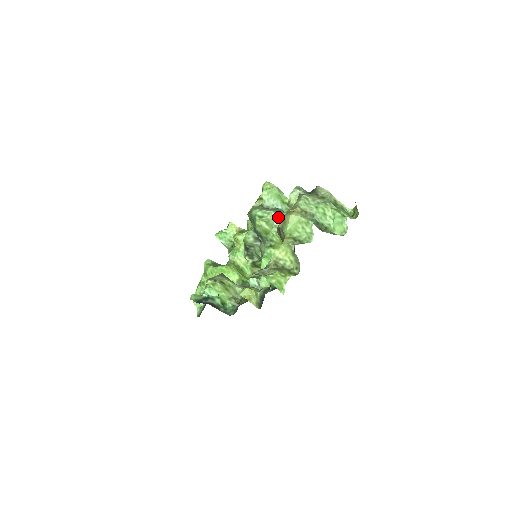
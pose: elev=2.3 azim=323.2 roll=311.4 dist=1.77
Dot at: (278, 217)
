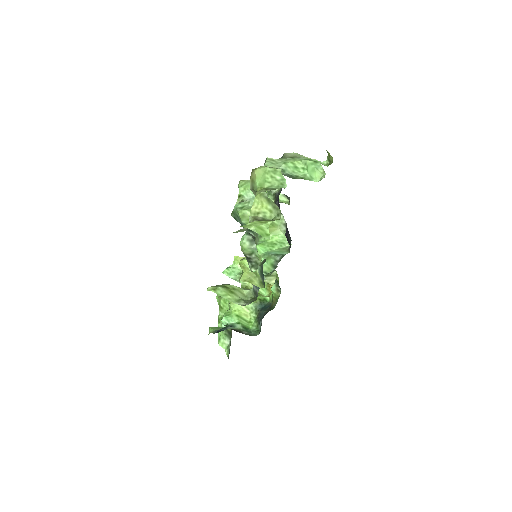
Dot at: occluded
